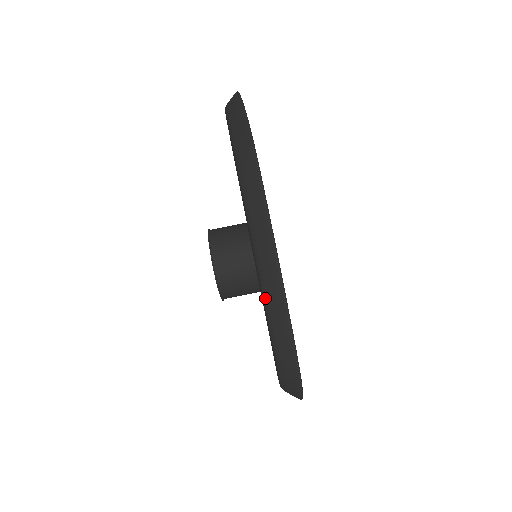
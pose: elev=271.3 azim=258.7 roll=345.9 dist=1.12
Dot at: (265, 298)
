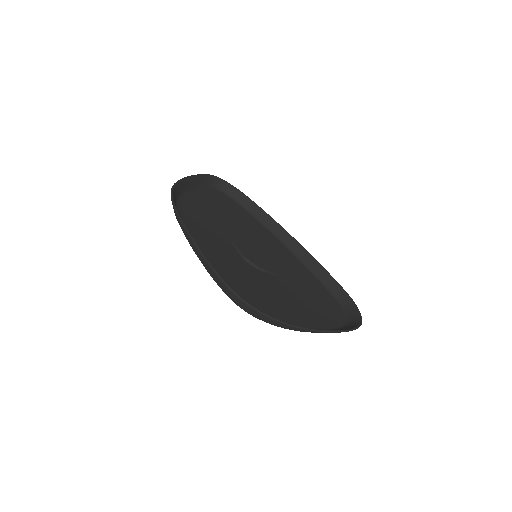
Dot at: occluded
